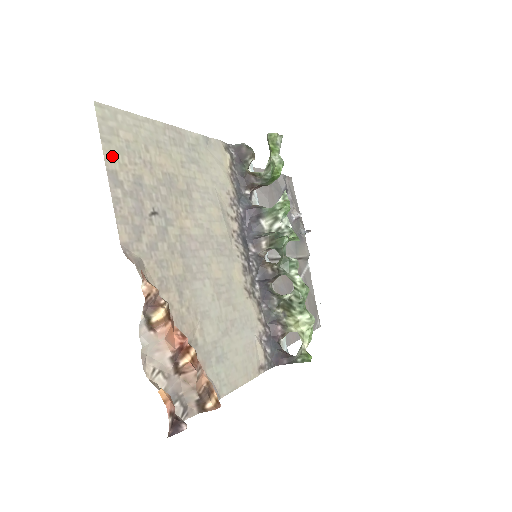
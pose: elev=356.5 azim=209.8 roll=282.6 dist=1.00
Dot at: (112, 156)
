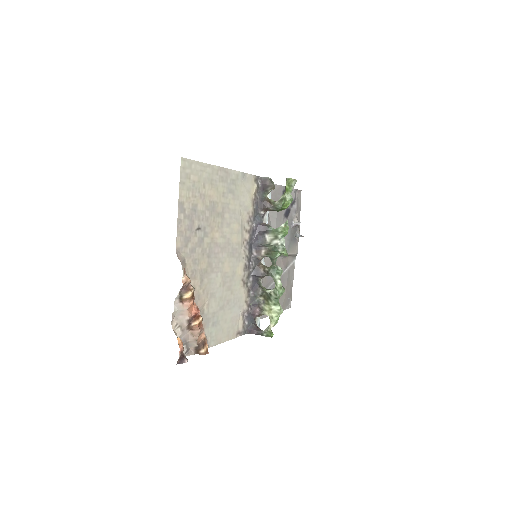
Dot at: (183, 193)
